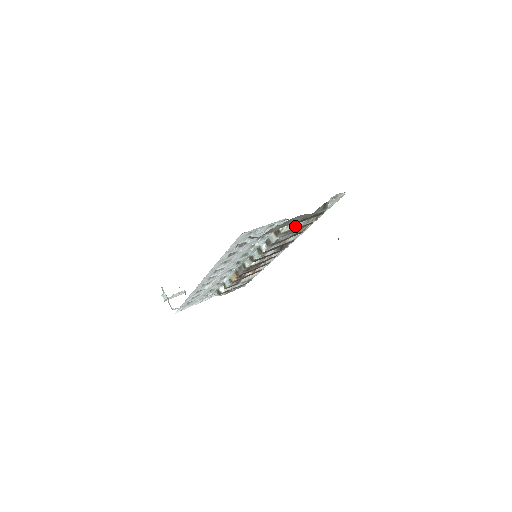
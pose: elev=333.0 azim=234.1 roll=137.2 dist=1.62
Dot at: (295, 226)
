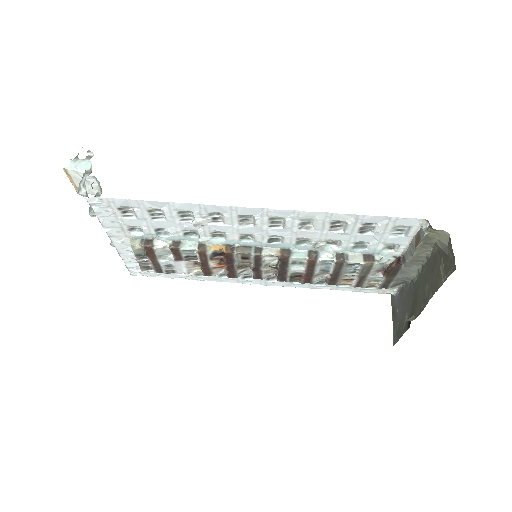
Dot at: (373, 271)
